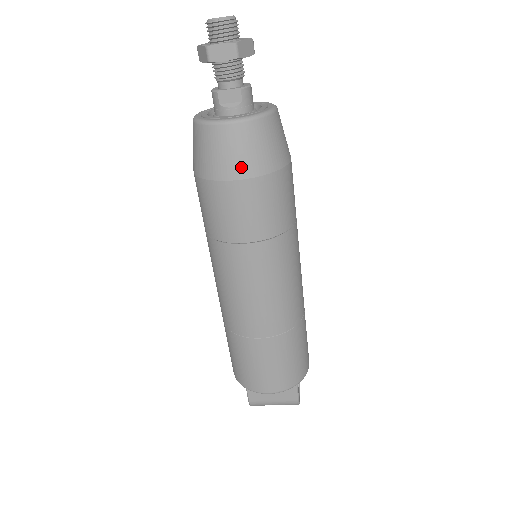
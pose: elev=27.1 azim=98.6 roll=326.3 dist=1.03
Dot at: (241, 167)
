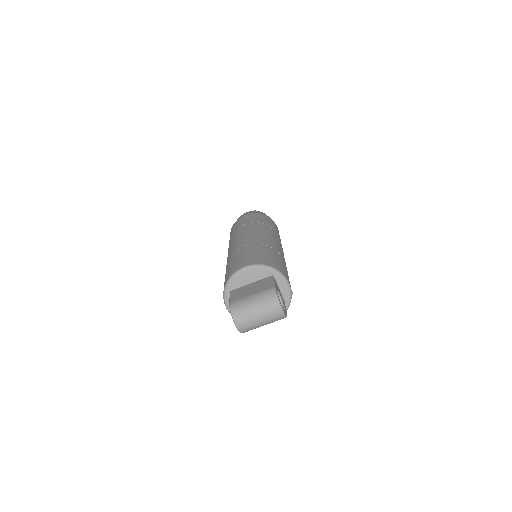
Dot at: occluded
